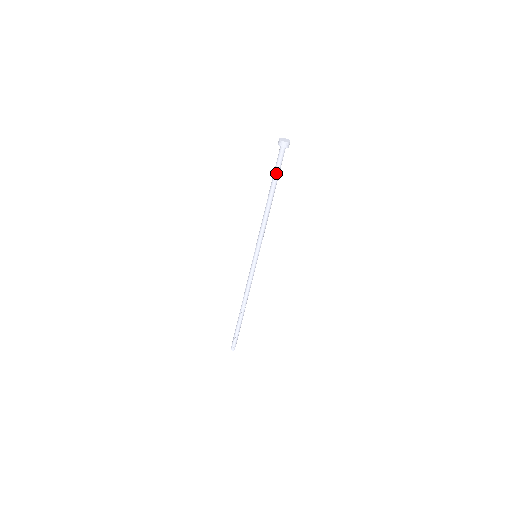
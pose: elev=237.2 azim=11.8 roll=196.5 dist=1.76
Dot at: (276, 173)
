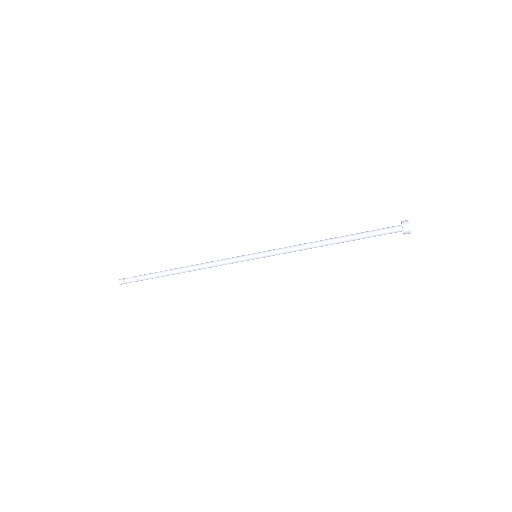
Dot at: (369, 236)
